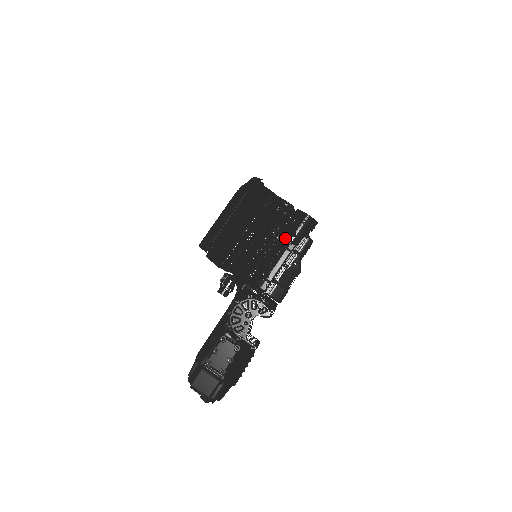
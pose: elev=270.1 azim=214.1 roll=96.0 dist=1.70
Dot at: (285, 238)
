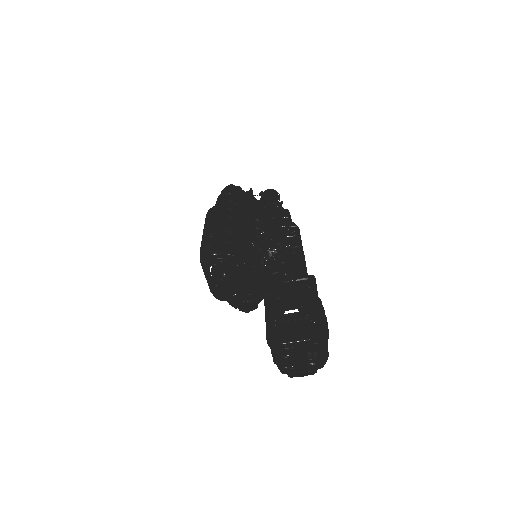
Dot at: (265, 208)
